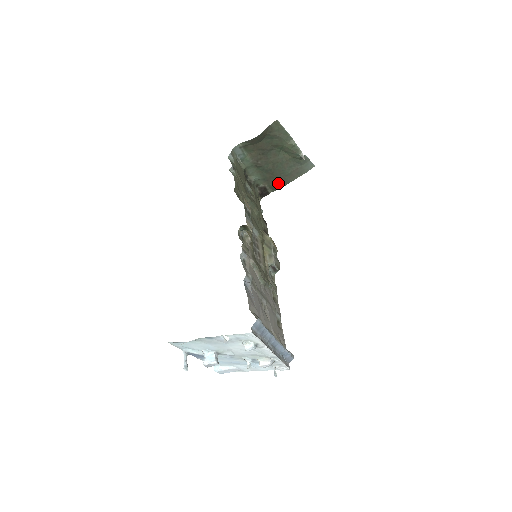
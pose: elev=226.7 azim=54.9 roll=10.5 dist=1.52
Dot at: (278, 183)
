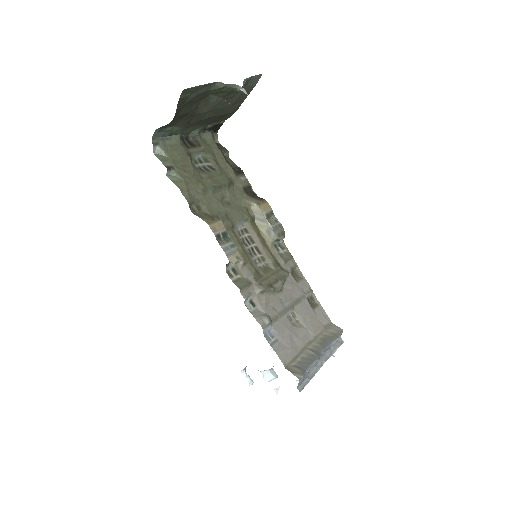
Dot at: (227, 115)
